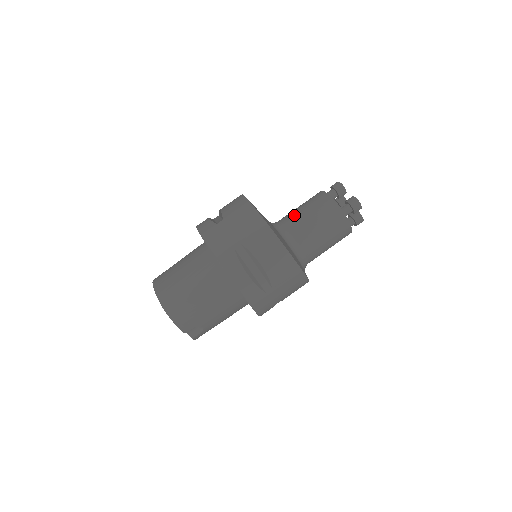
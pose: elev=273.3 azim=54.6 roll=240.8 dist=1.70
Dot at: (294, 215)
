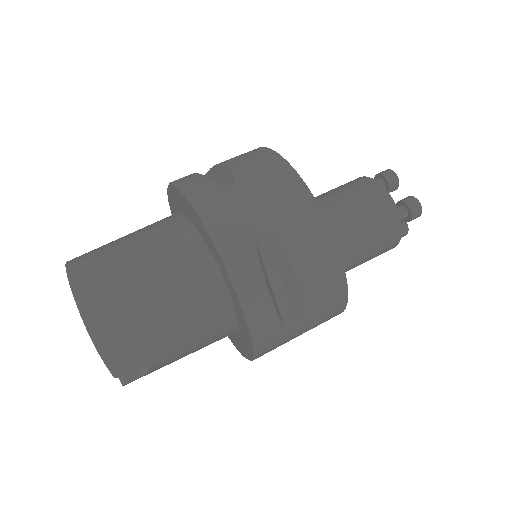
Dot at: (325, 203)
